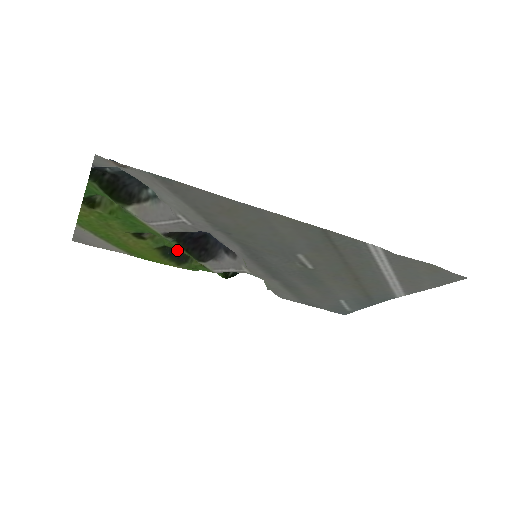
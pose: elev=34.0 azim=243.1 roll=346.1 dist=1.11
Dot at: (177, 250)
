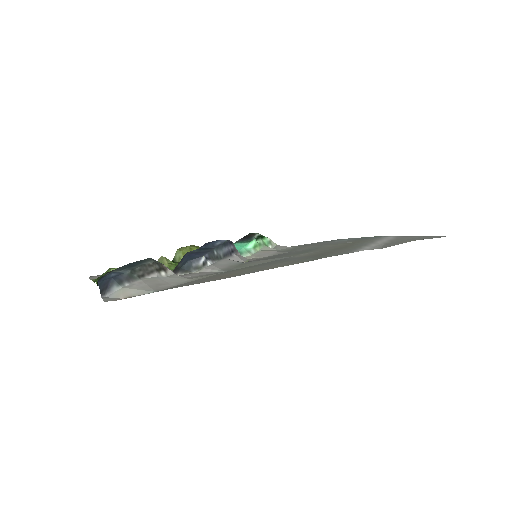
Dot at: occluded
